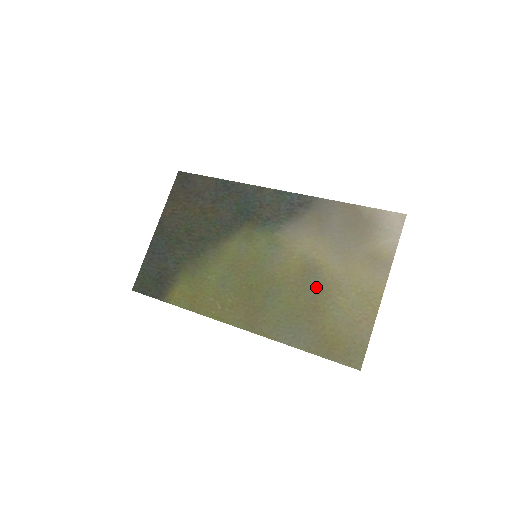
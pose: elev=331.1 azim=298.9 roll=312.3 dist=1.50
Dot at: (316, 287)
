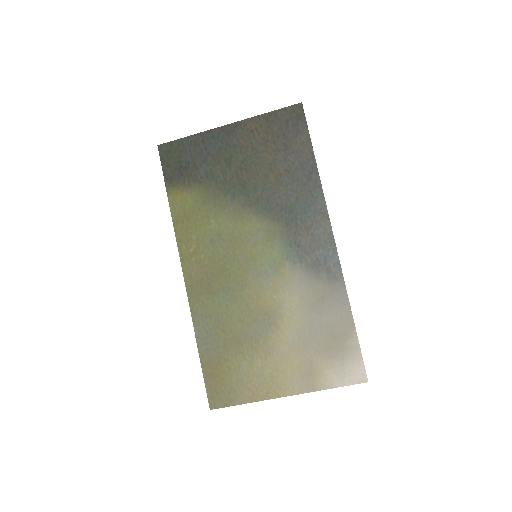
Dot at: (258, 333)
